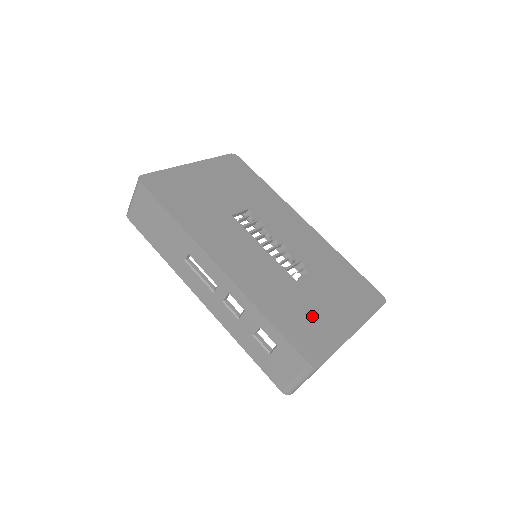
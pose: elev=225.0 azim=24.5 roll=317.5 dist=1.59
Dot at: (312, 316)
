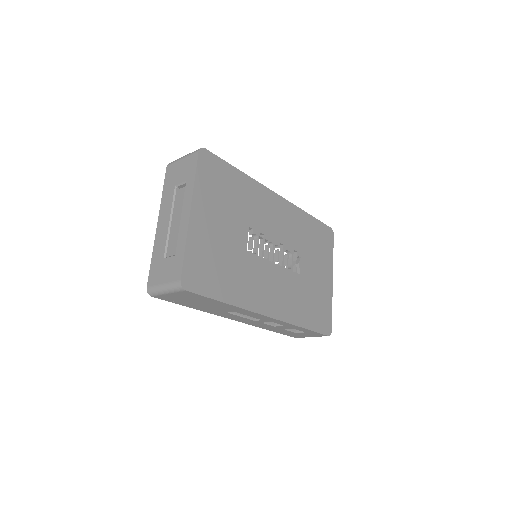
Dot at: (316, 297)
